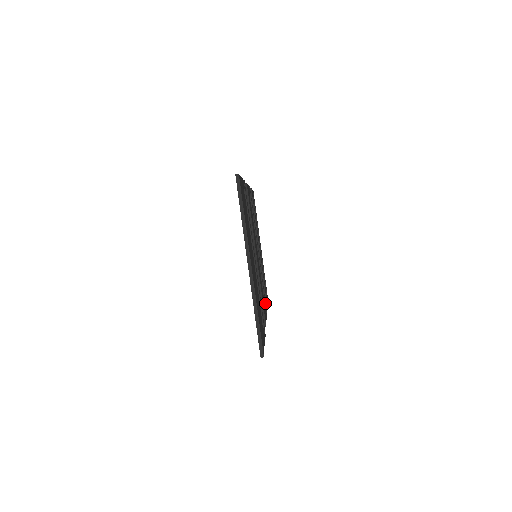
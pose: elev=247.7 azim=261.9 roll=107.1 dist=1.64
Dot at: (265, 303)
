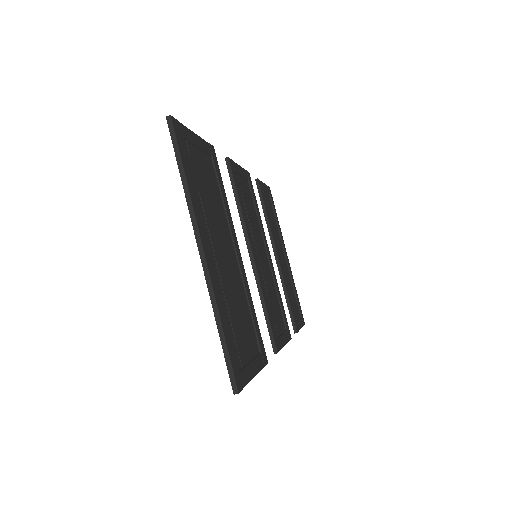
Dot at: (285, 324)
